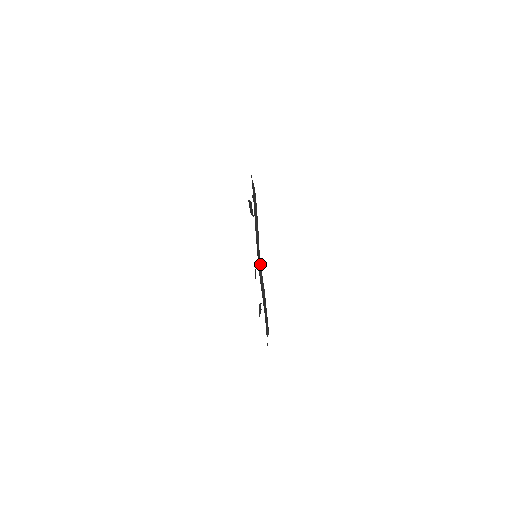
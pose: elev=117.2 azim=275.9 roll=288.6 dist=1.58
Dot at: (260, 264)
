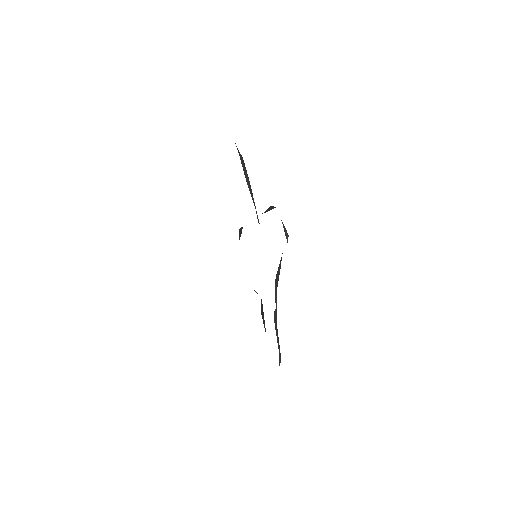
Dot at: occluded
